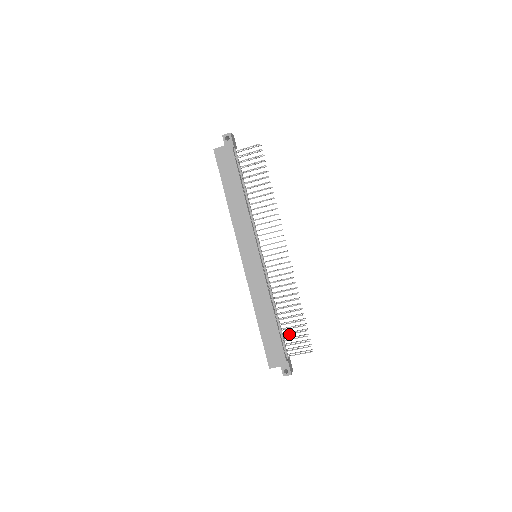
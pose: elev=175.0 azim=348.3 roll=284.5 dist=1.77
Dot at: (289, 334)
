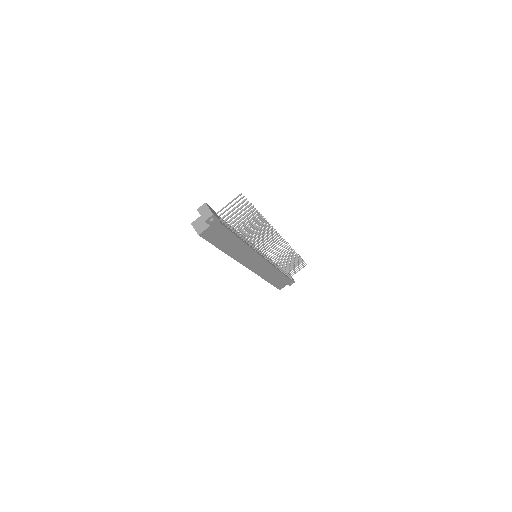
Dot at: occluded
